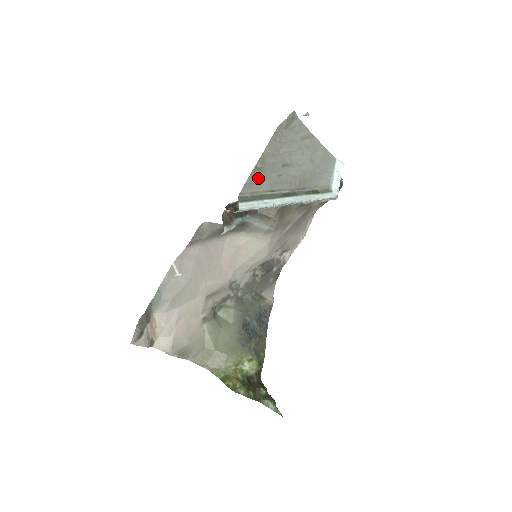
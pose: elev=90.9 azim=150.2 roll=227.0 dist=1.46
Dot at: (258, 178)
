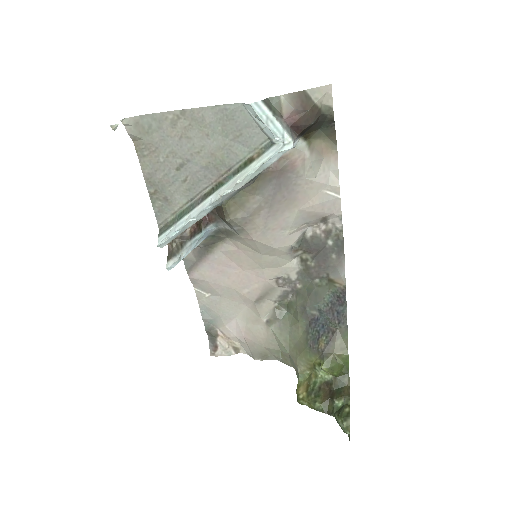
Dot at: (163, 201)
